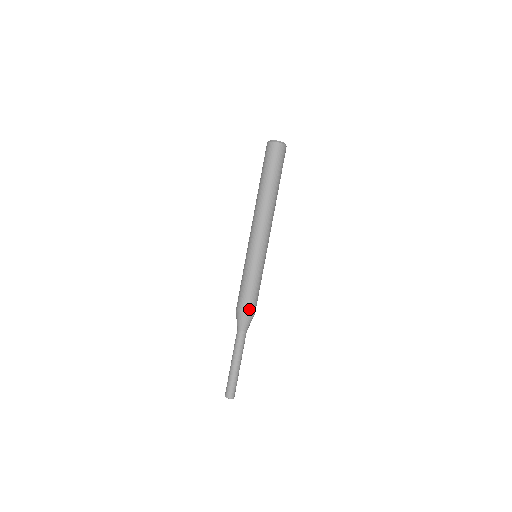
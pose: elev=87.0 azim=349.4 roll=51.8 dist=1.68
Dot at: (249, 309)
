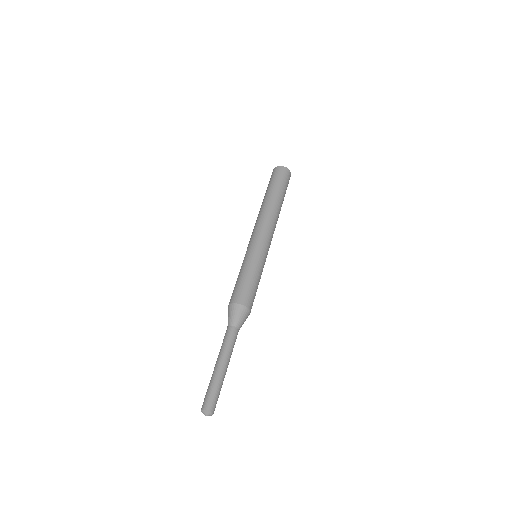
Dot at: (251, 305)
